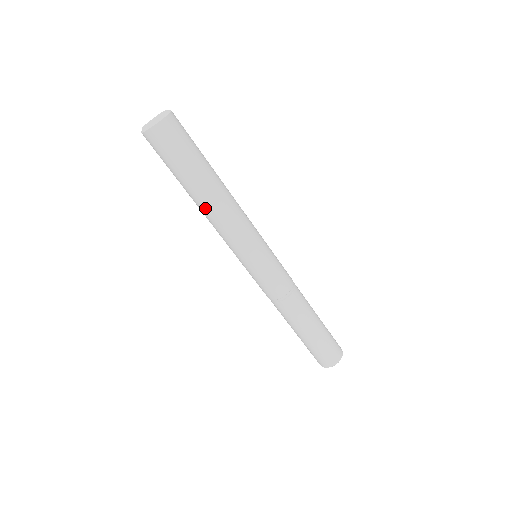
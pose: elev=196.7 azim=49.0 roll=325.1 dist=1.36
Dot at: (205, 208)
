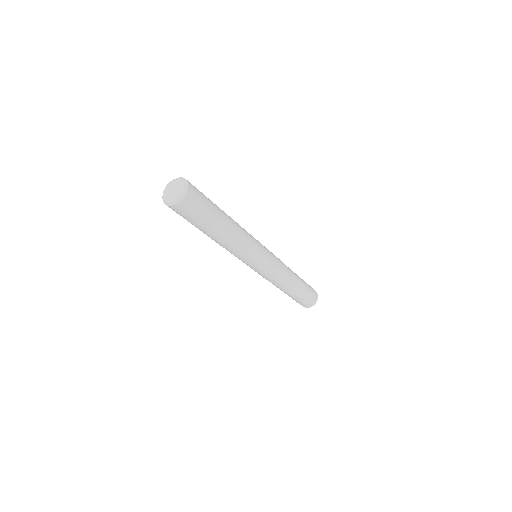
Dot at: (224, 241)
